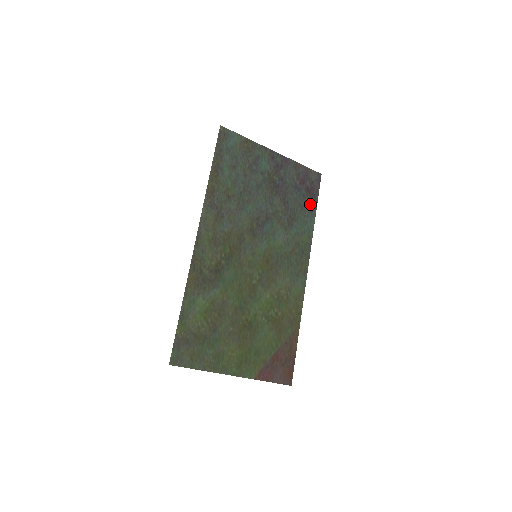
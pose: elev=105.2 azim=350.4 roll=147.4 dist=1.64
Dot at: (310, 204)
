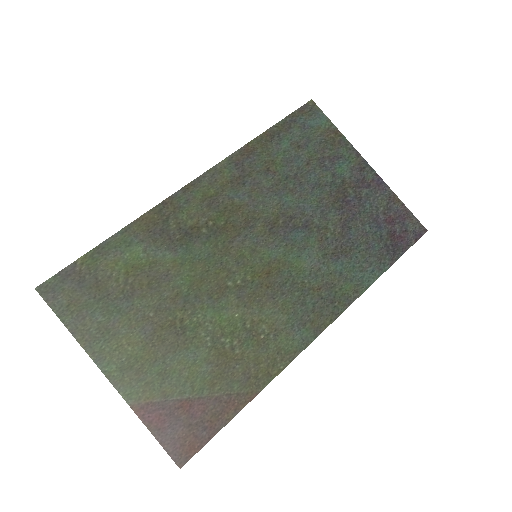
Dot at: (385, 253)
